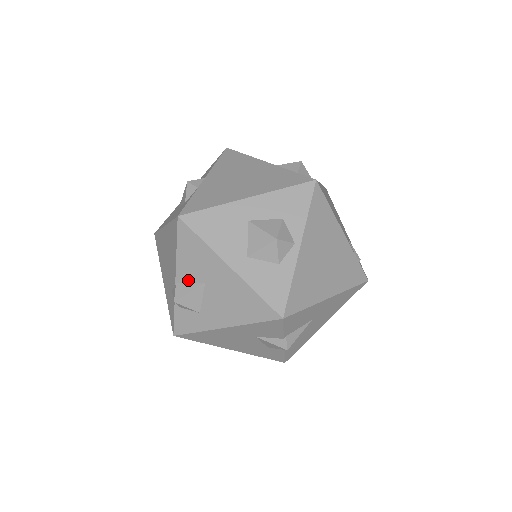
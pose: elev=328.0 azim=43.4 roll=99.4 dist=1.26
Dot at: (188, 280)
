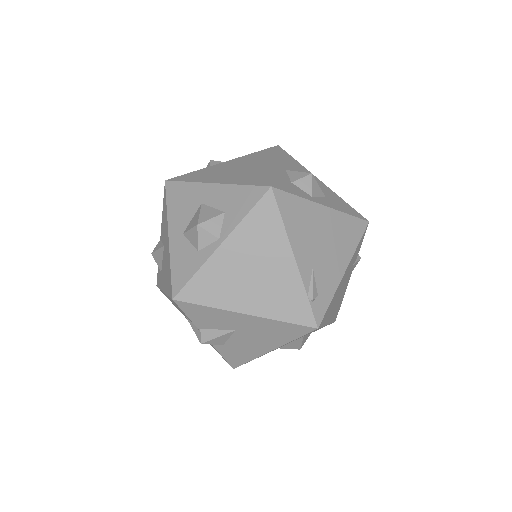
Dot at: (162, 239)
